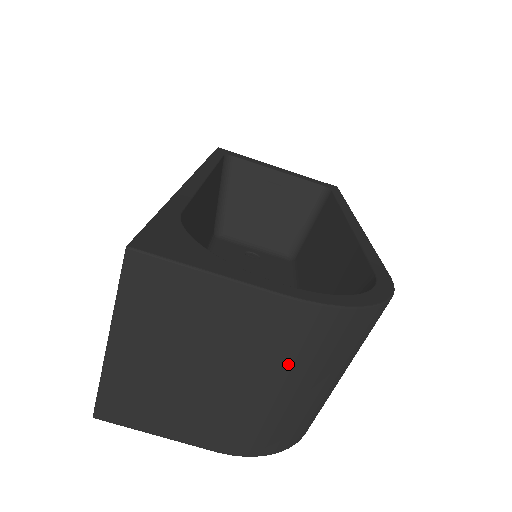
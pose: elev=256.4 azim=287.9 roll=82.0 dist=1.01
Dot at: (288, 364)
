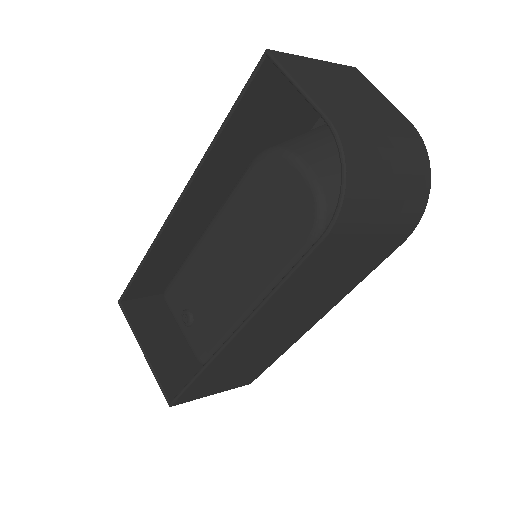
Dot at: (396, 134)
